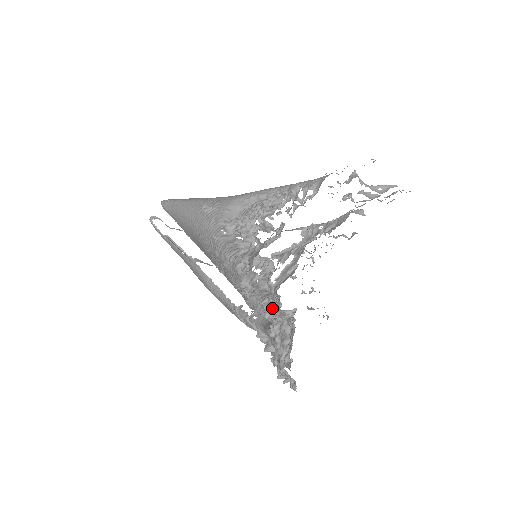
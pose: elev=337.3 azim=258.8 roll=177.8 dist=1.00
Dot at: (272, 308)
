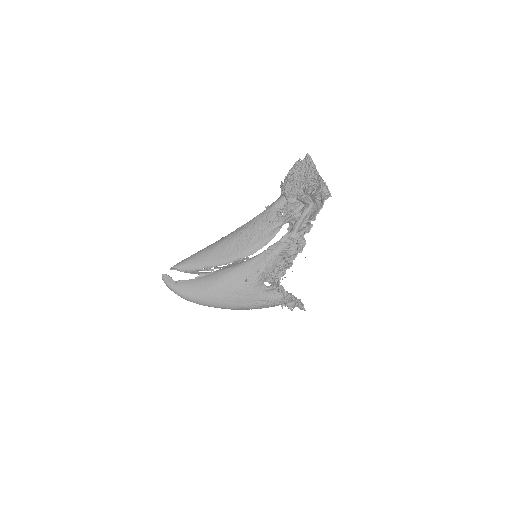
Dot at: (300, 196)
